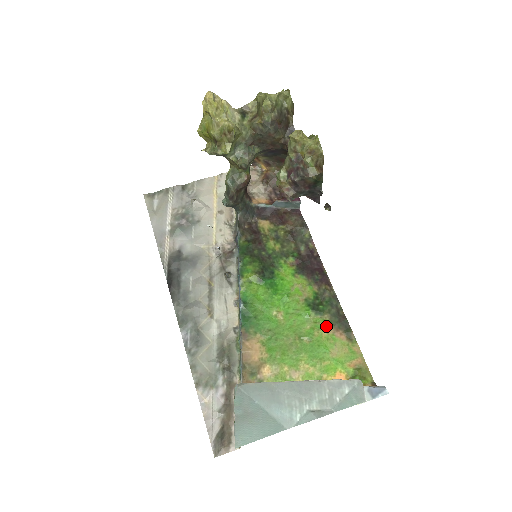
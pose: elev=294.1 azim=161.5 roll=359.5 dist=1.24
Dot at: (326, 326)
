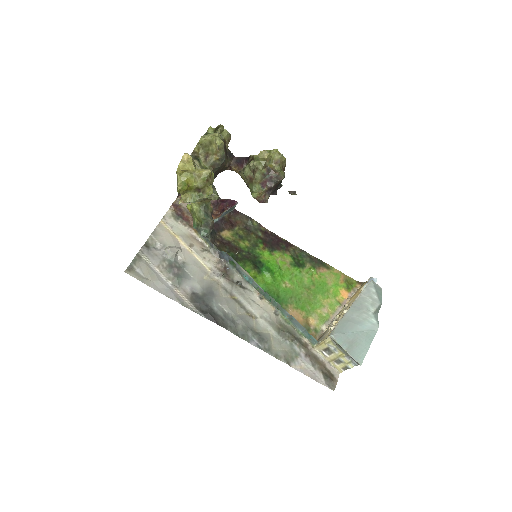
Dot at: (313, 271)
